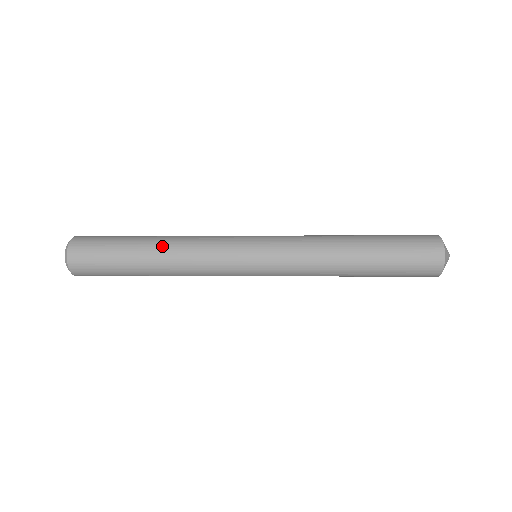
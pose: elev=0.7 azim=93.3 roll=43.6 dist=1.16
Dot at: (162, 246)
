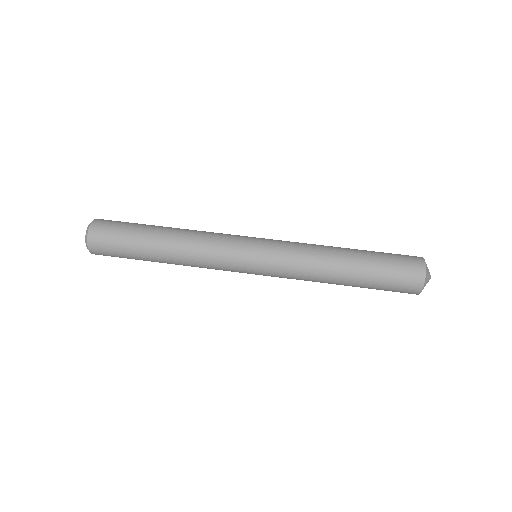
Dot at: (171, 252)
